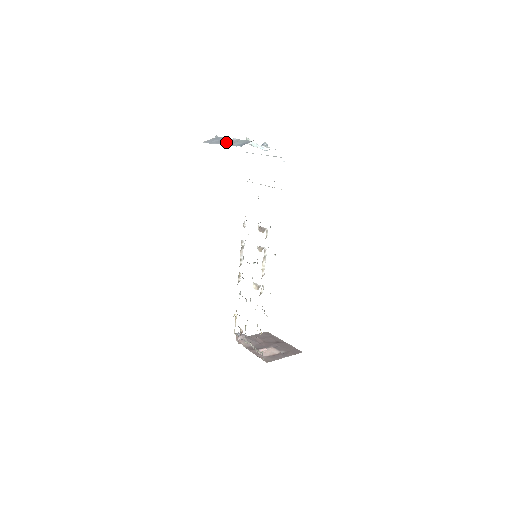
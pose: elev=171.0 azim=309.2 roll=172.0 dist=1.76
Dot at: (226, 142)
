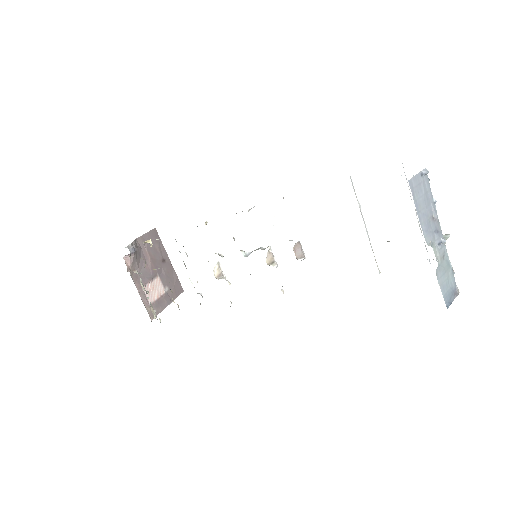
Dot at: occluded
